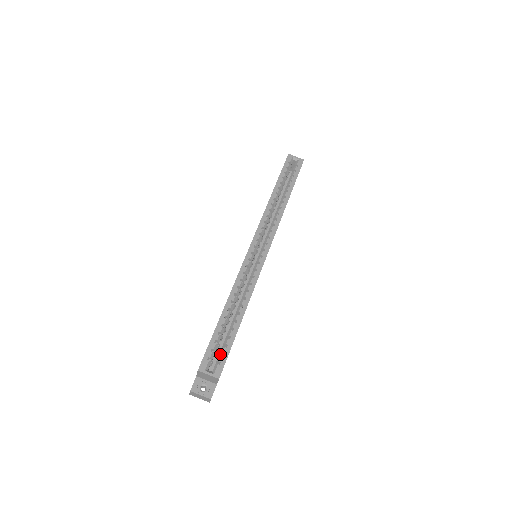
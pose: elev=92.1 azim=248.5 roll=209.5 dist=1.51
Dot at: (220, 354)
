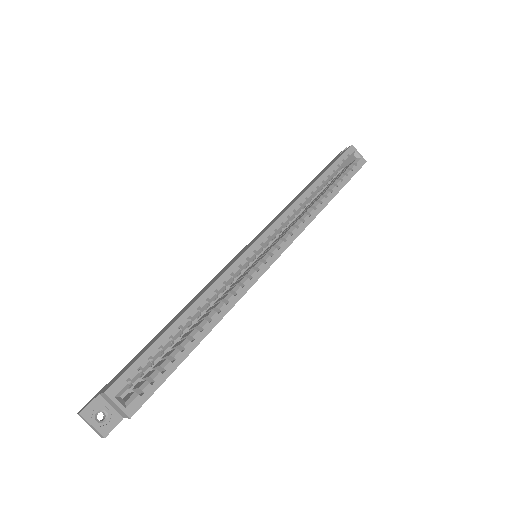
Dot at: (148, 378)
